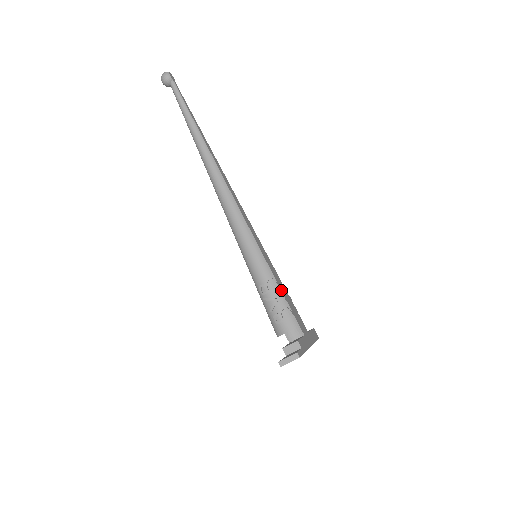
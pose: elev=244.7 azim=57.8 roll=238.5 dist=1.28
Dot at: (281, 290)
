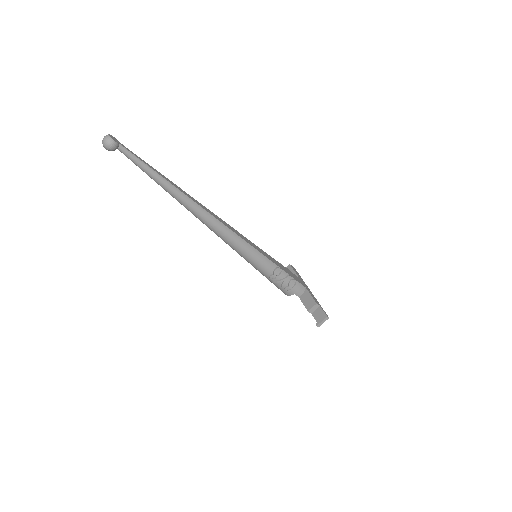
Dot at: (284, 271)
